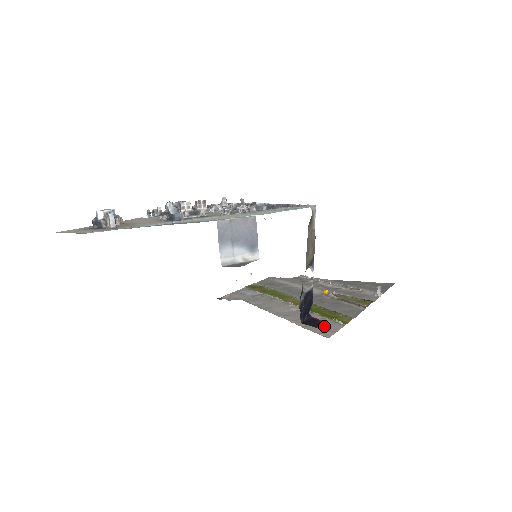
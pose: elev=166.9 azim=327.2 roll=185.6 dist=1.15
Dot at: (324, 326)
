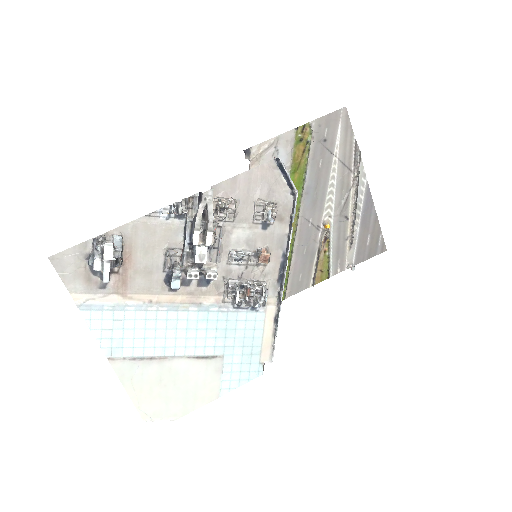
Dot at: occluded
